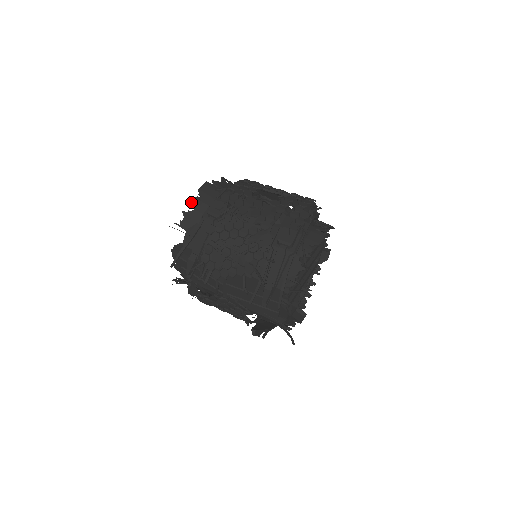
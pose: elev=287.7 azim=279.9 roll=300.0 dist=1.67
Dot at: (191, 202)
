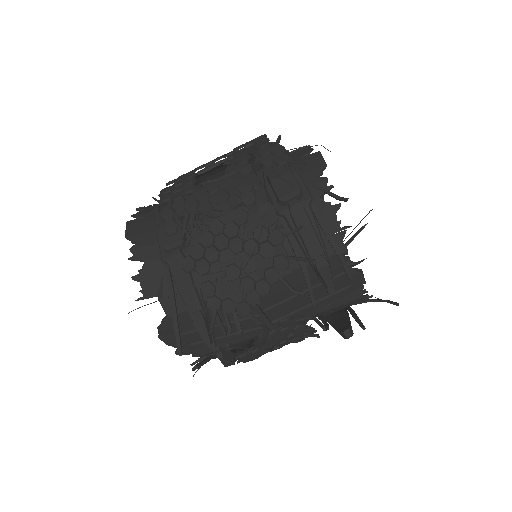
Dot at: (131, 258)
